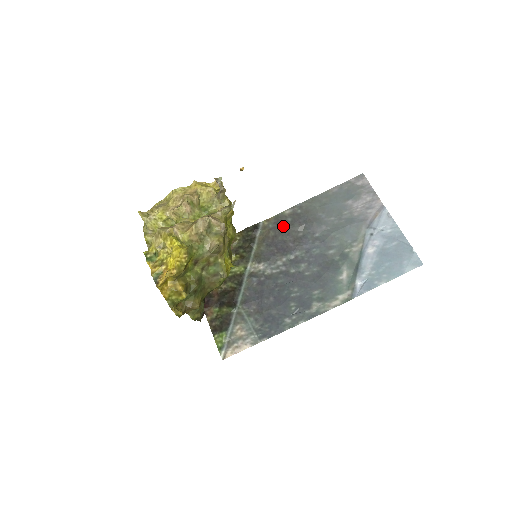
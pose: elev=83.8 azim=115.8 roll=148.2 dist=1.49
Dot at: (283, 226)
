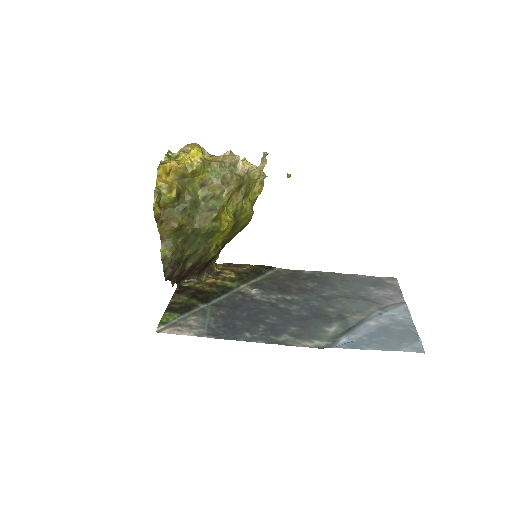
Dot at: (296, 277)
